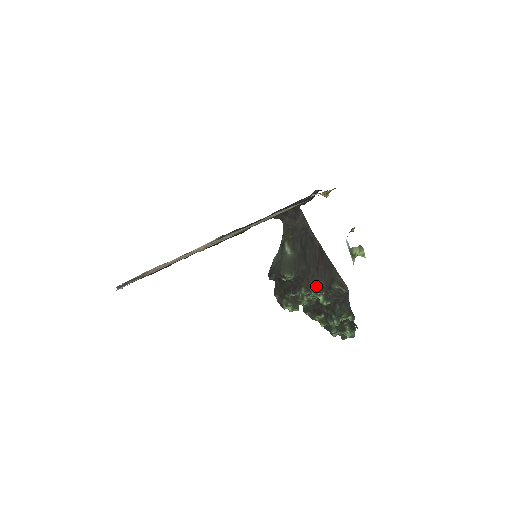
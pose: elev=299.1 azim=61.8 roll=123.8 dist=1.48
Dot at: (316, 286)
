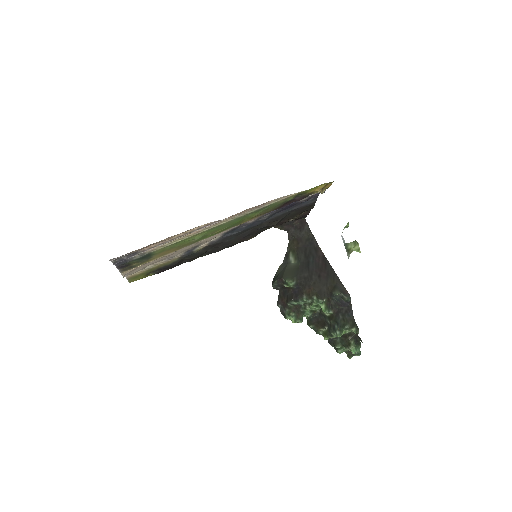
Dot at: (317, 293)
